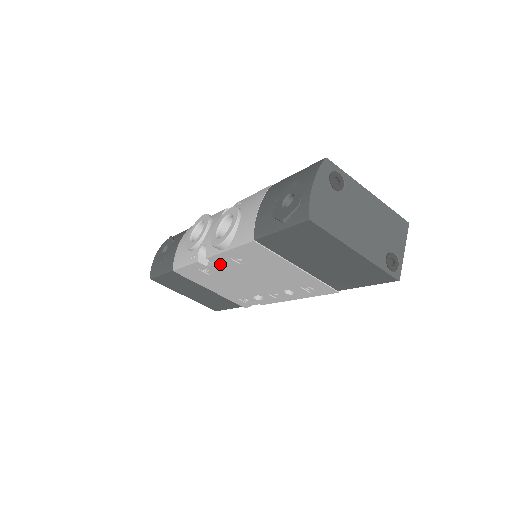
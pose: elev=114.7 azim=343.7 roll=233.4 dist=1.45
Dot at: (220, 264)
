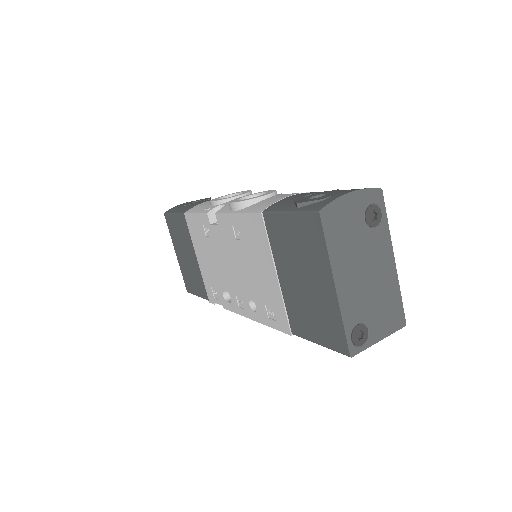
Dot at: (221, 228)
